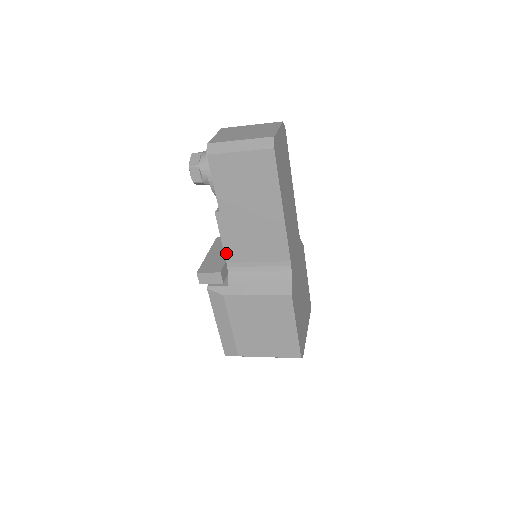
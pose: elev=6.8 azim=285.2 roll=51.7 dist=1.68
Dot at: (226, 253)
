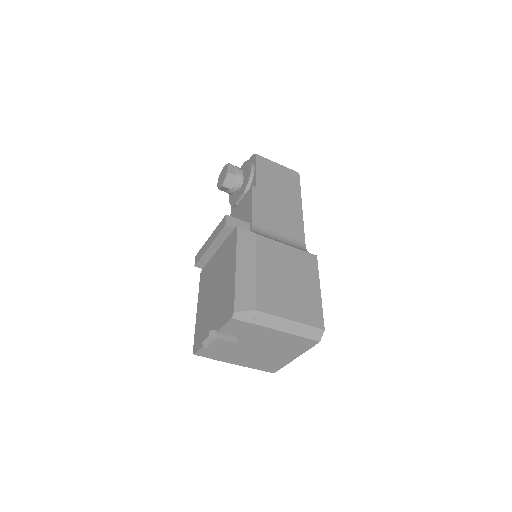
Dot at: (253, 216)
